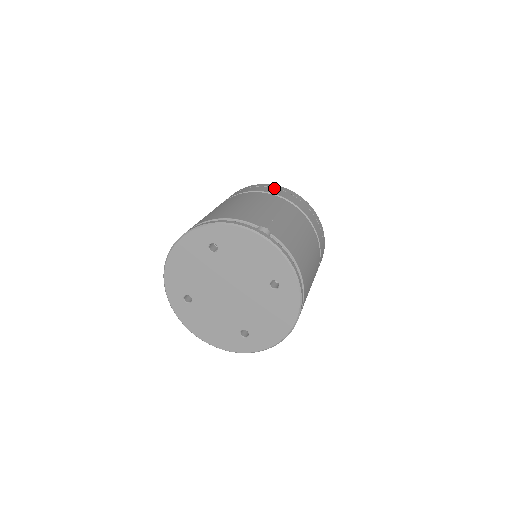
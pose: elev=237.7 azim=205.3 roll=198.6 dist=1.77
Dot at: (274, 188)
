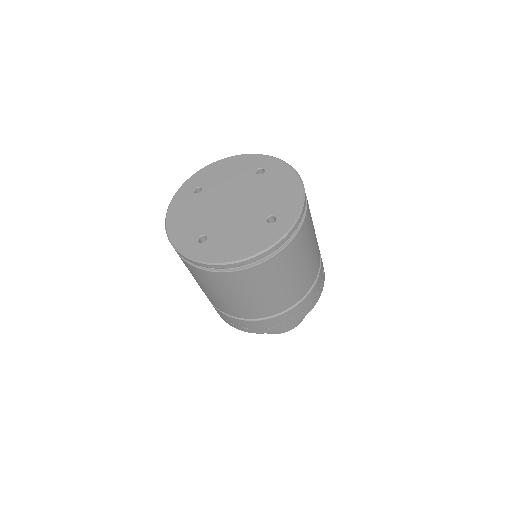
Dot at: occluded
